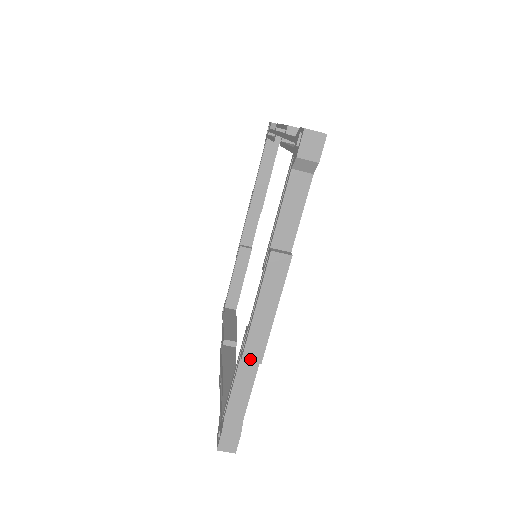
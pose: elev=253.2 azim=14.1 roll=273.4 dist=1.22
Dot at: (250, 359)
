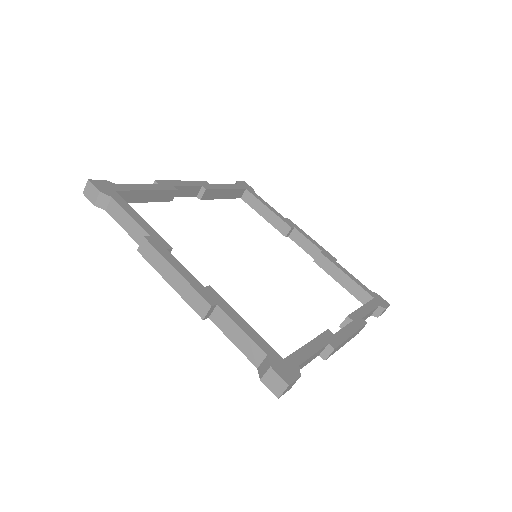
Dot at: (205, 313)
